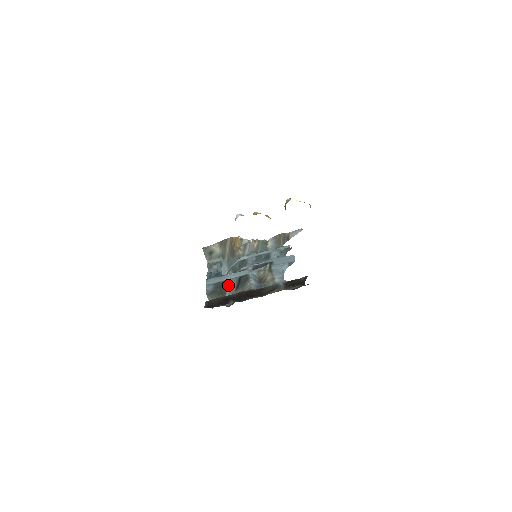
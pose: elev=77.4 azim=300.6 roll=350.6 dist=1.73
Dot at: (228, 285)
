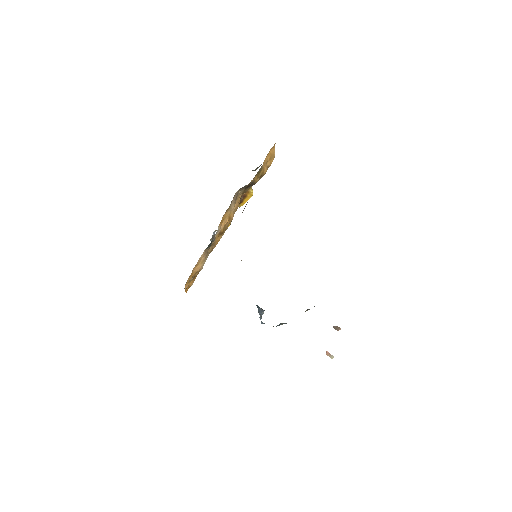
Dot at: occluded
